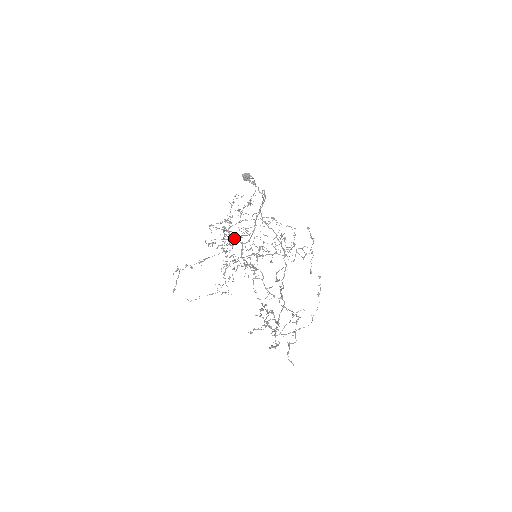
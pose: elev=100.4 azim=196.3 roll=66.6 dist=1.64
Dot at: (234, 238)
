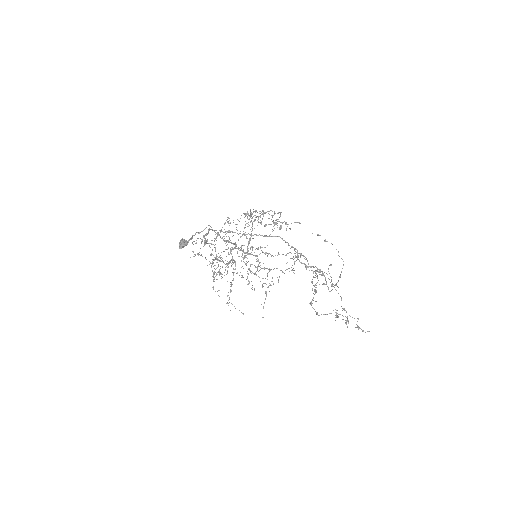
Dot at: occluded
